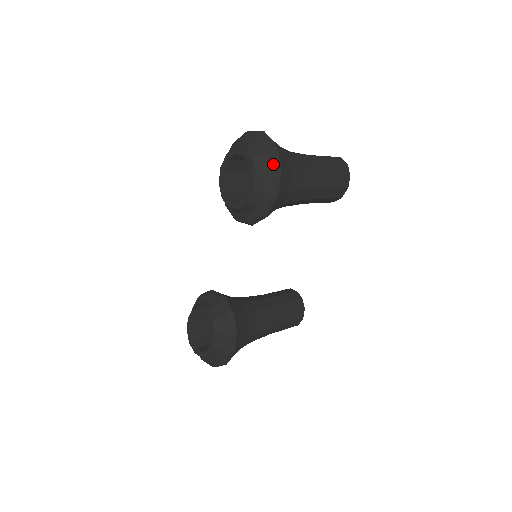
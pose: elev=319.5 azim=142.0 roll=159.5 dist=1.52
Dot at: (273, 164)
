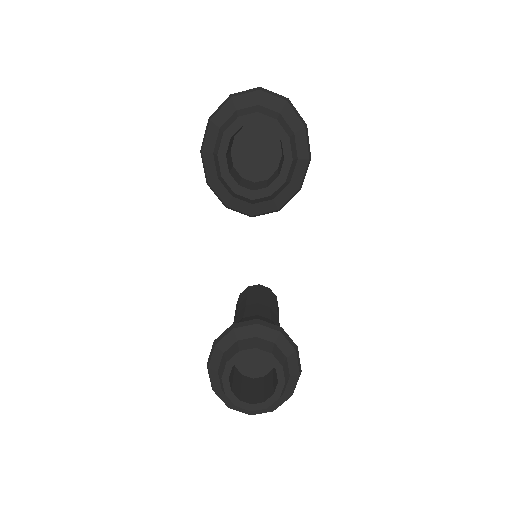
Dot at: (298, 120)
